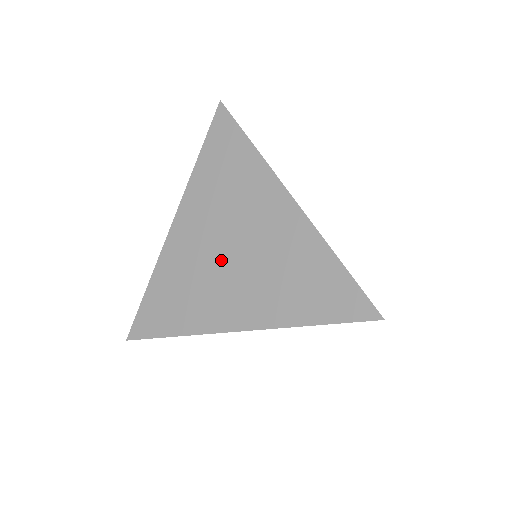
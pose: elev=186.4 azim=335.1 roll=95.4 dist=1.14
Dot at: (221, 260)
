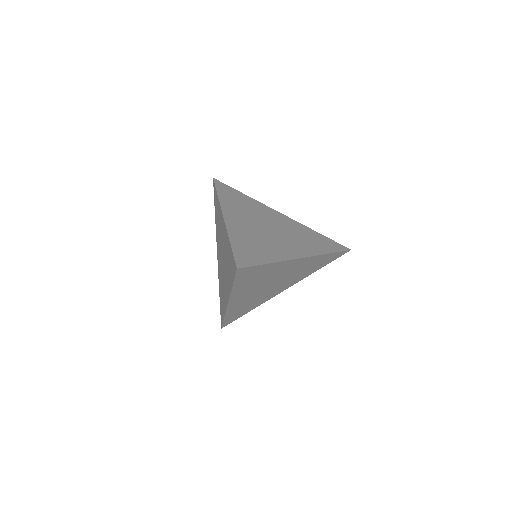
Dot at: (222, 266)
